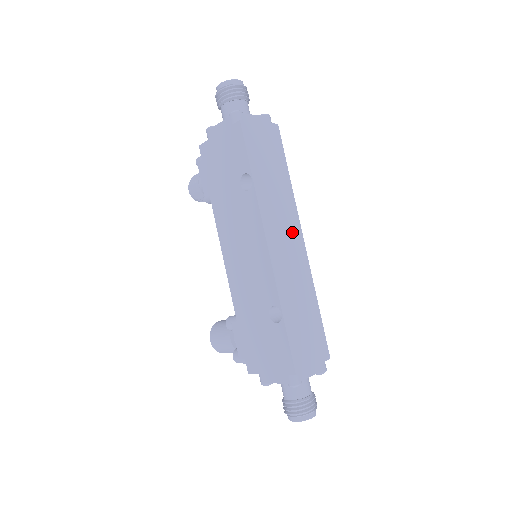
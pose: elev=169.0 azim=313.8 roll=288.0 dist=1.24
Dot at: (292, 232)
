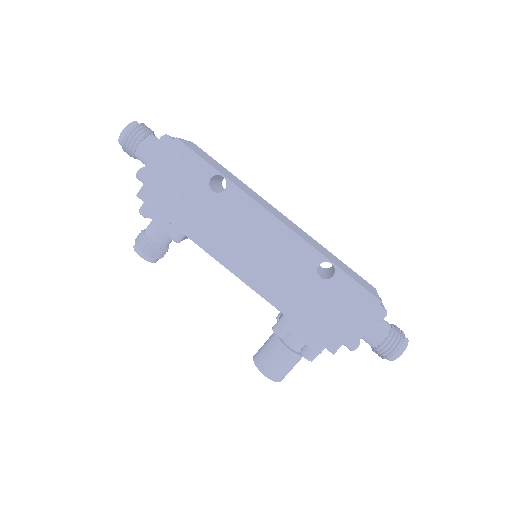
Dot at: (274, 210)
